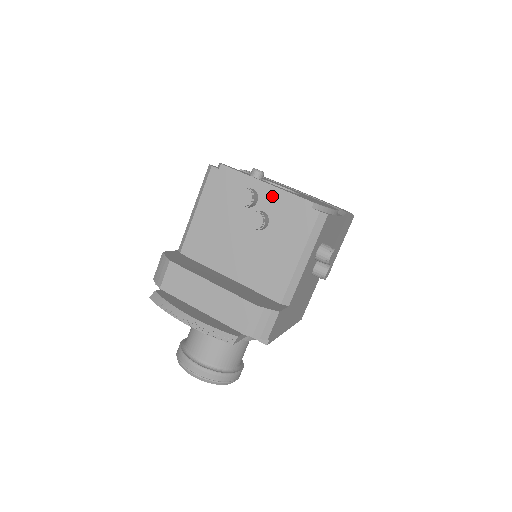
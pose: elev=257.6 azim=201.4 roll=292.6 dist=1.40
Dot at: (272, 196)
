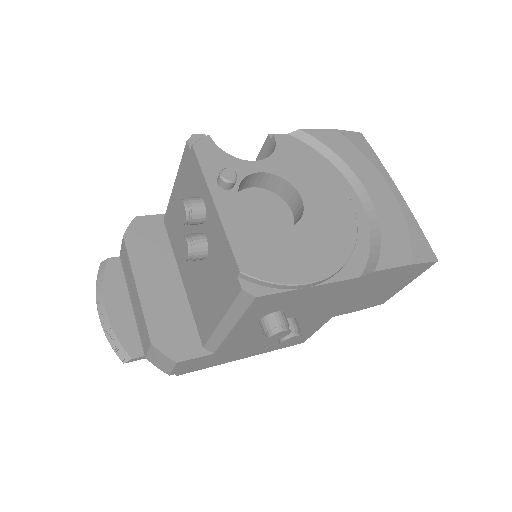
Dot at: (215, 226)
